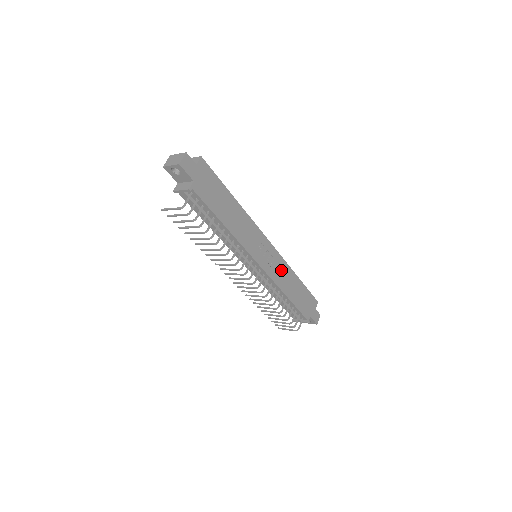
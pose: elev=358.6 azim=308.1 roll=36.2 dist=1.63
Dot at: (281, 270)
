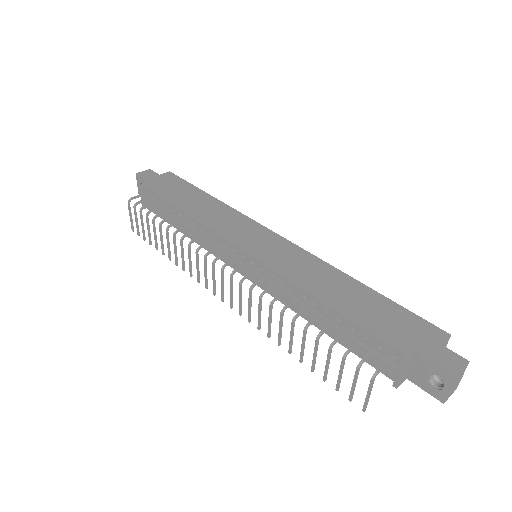
Dot at: (303, 265)
